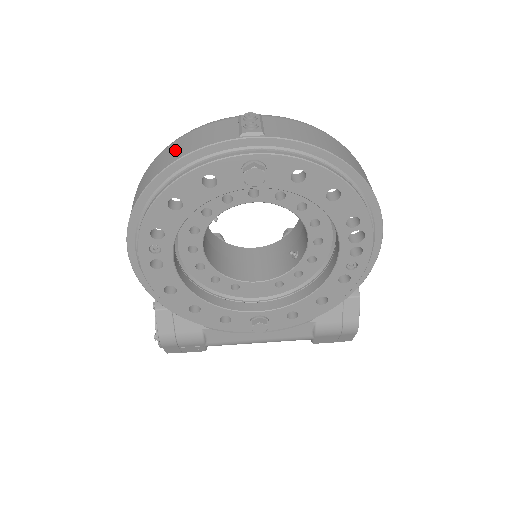
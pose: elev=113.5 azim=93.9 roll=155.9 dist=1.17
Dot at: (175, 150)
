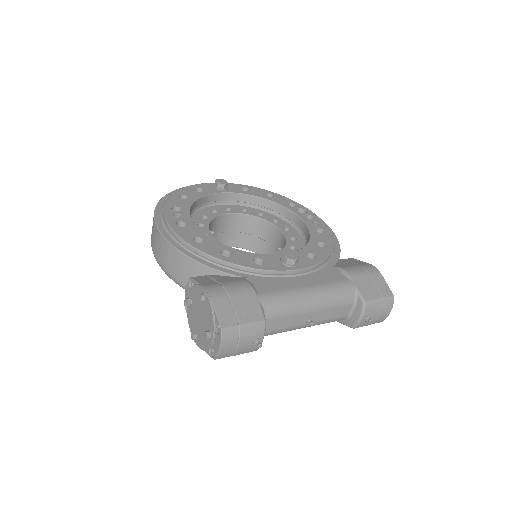
Dot at: occluded
